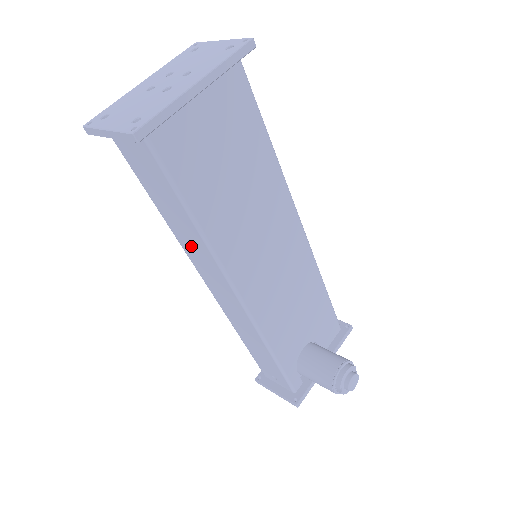
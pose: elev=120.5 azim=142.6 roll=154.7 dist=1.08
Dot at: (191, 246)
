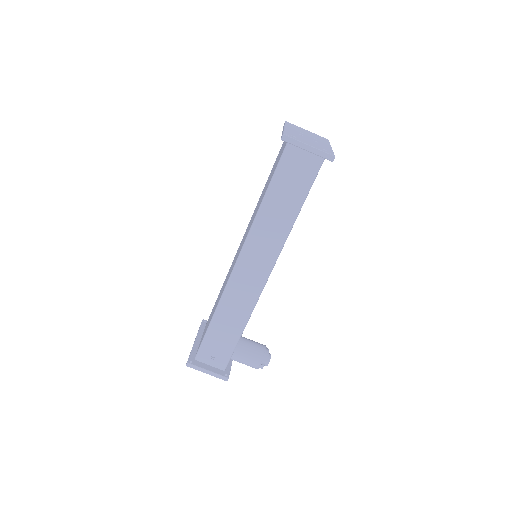
Dot at: (267, 231)
